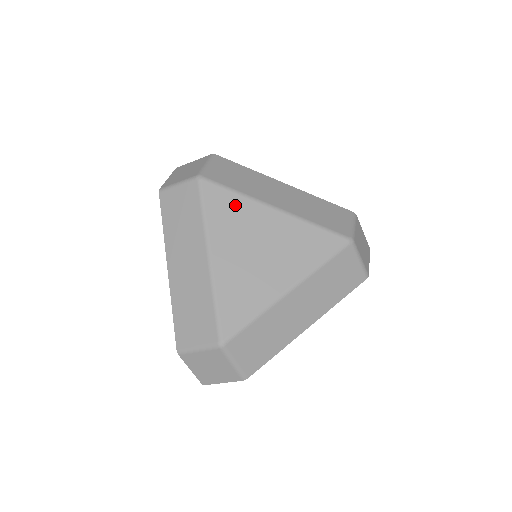
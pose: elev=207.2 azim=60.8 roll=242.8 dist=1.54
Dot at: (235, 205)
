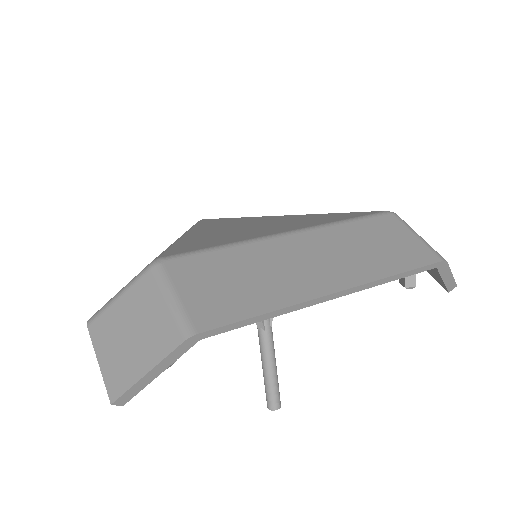
Dot at: (234, 220)
